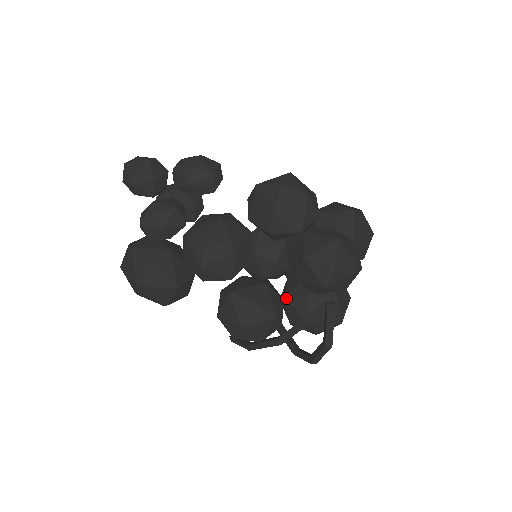
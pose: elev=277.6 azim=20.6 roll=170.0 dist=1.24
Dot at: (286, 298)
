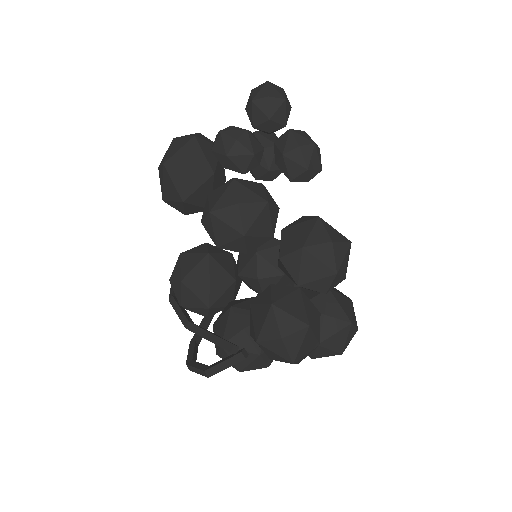
Dot at: (232, 307)
